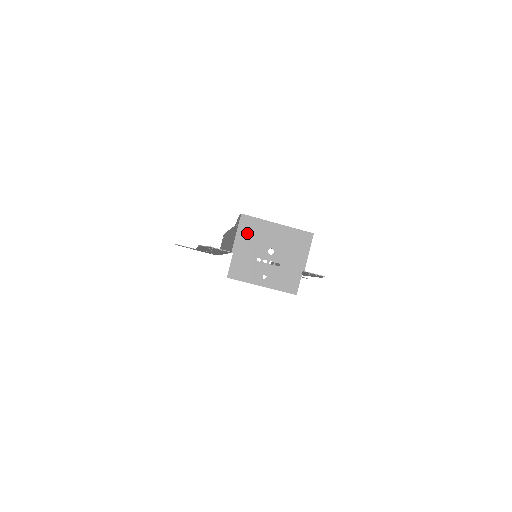
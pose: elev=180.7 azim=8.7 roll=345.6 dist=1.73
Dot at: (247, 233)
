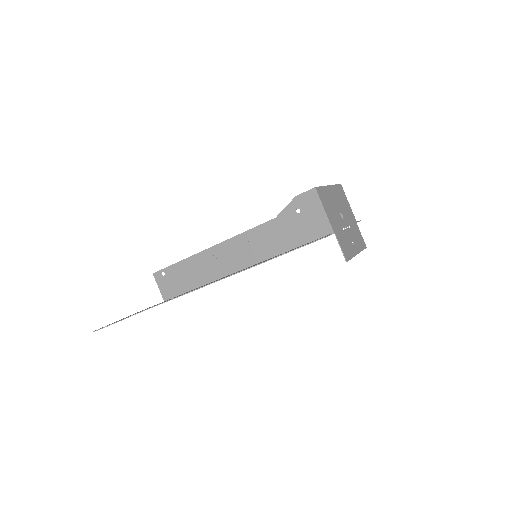
Dot at: (327, 206)
